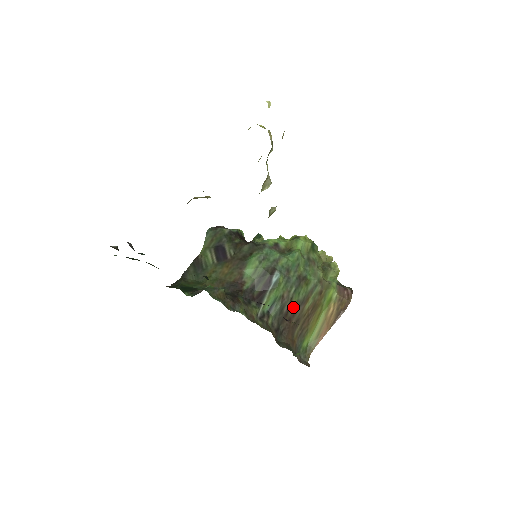
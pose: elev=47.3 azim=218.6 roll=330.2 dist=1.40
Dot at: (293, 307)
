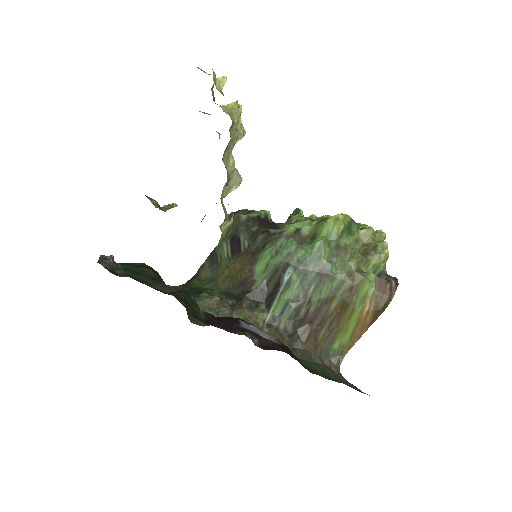
Dot at: (314, 307)
